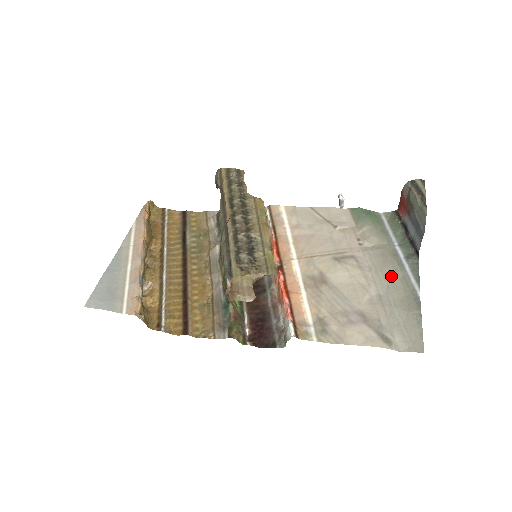
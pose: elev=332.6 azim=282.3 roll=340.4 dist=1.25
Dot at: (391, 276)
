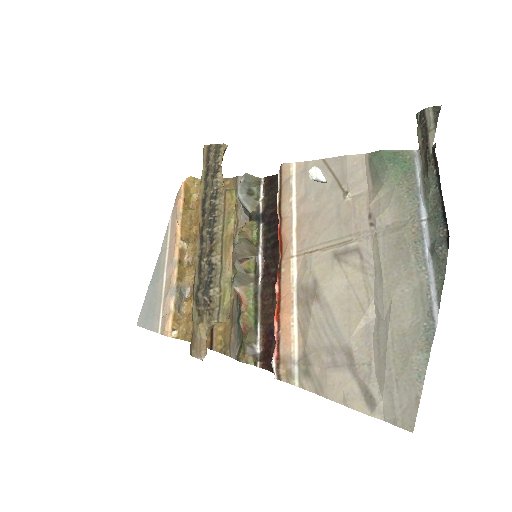
Dot at: (399, 287)
